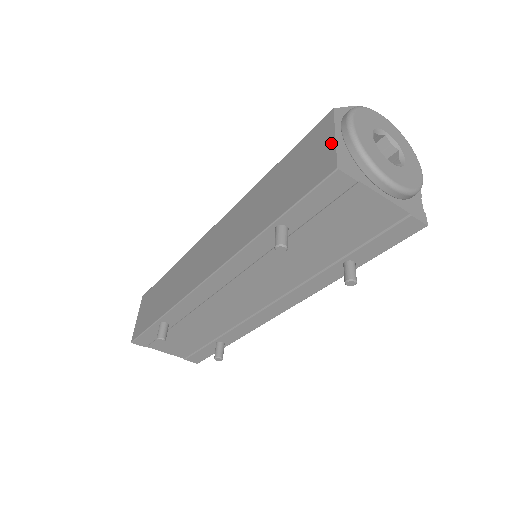
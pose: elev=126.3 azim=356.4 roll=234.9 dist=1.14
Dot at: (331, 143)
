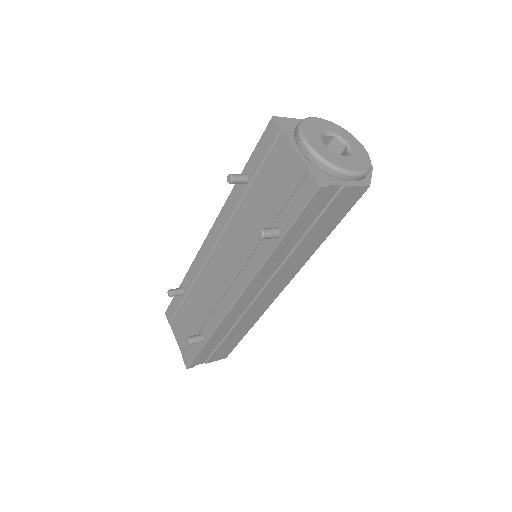
Dot at: occluded
